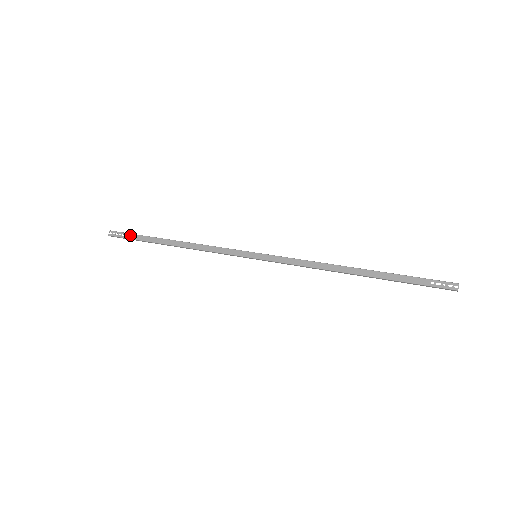
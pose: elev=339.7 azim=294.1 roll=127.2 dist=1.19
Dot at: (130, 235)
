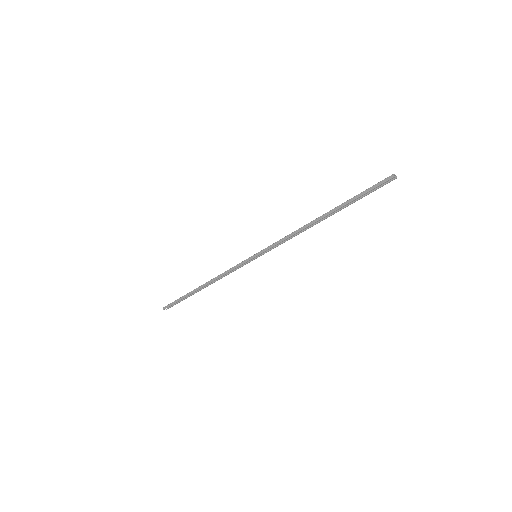
Dot at: occluded
